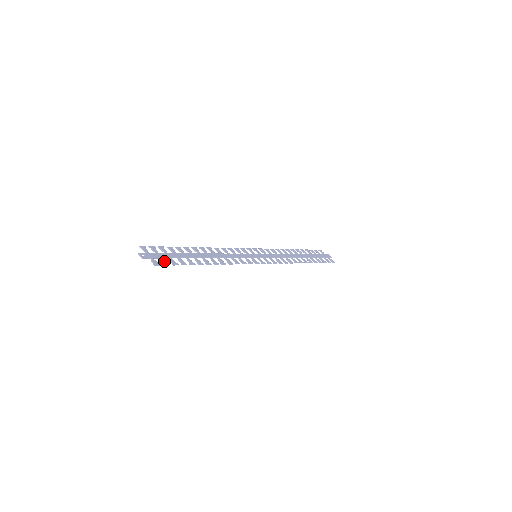
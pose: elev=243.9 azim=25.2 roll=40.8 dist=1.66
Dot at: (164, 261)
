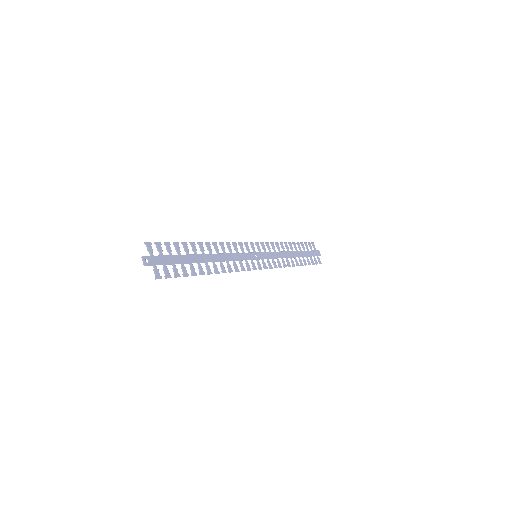
Dot at: (167, 271)
